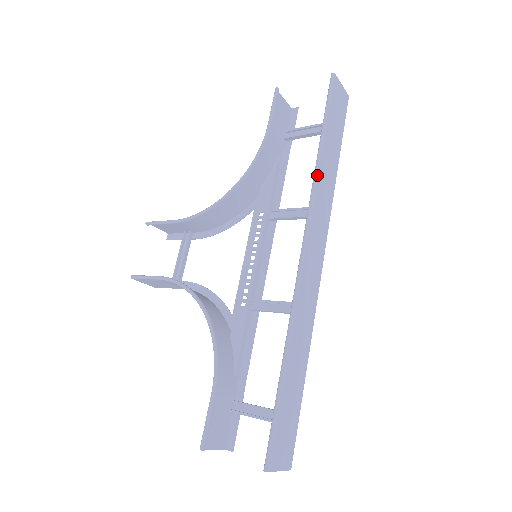
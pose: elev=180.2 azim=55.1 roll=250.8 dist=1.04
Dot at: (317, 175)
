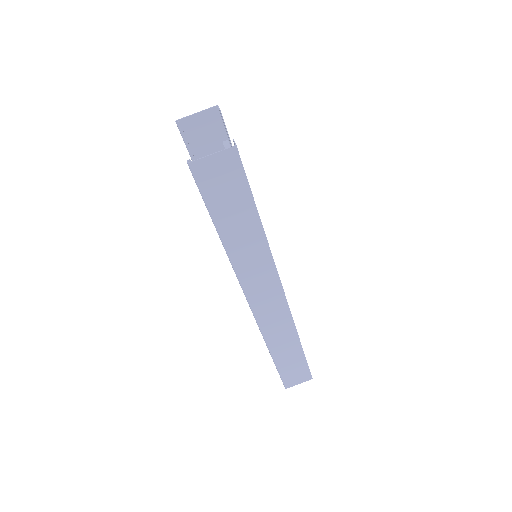
Dot at: (232, 263)
